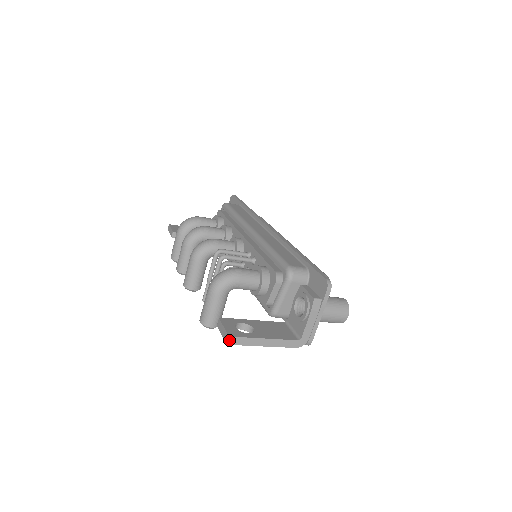
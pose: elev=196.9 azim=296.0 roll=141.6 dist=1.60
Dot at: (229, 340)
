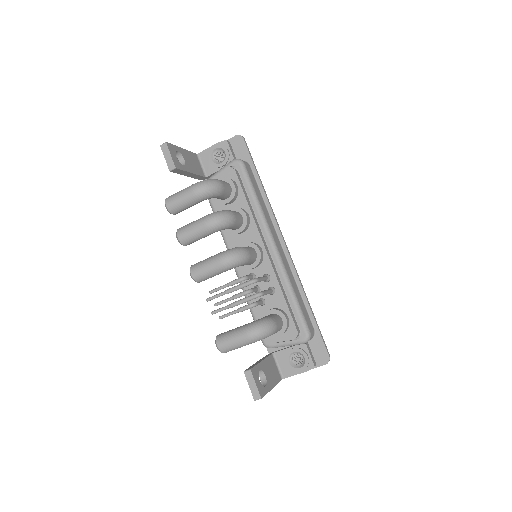
Dot at: occluded
